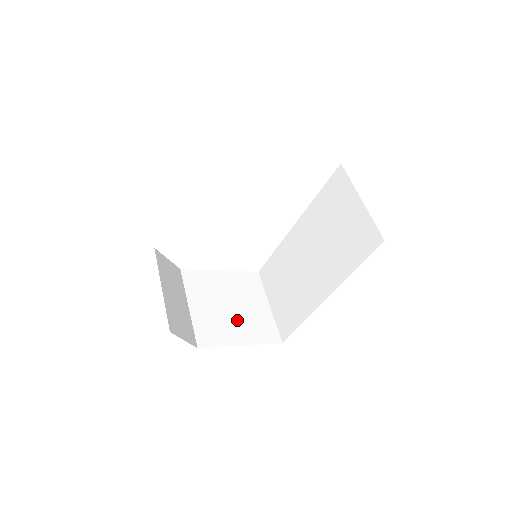
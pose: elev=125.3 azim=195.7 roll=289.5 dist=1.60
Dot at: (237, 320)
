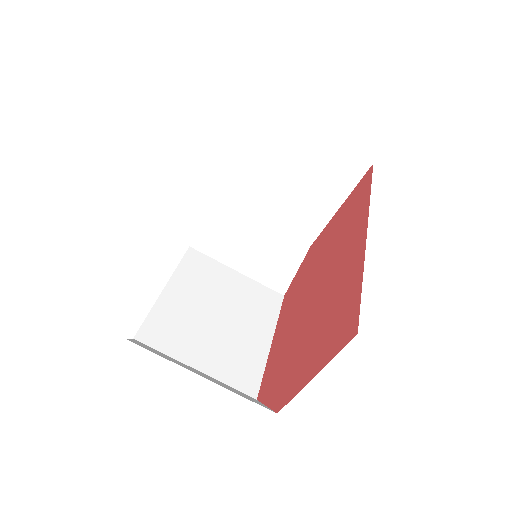
Dot at: (309, 189)
